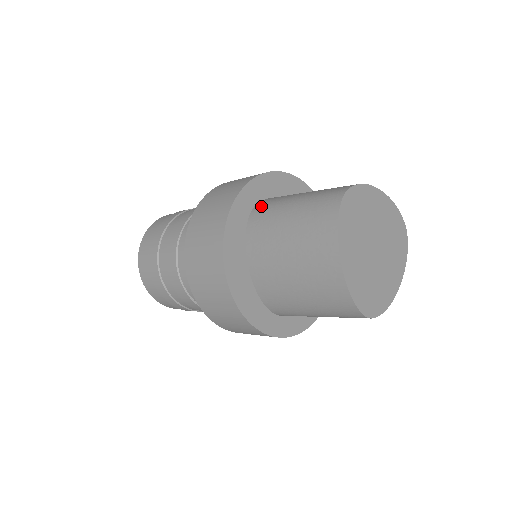
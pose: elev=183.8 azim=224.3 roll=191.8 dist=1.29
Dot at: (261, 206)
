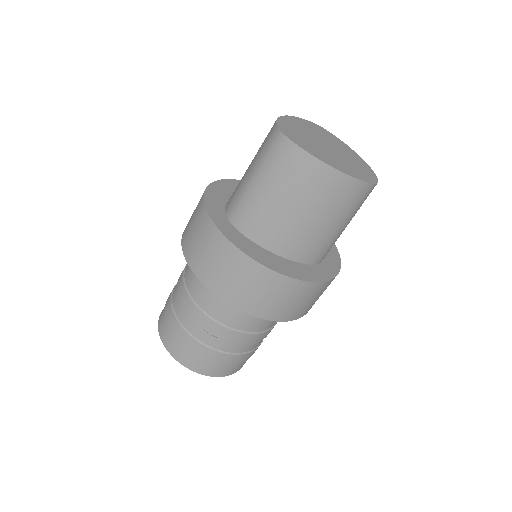
Dot at: occluded
